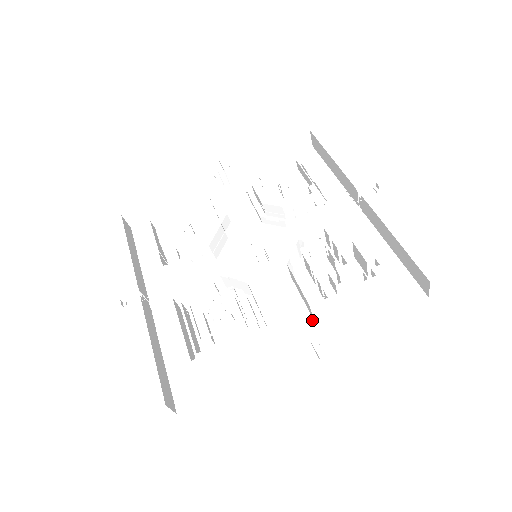
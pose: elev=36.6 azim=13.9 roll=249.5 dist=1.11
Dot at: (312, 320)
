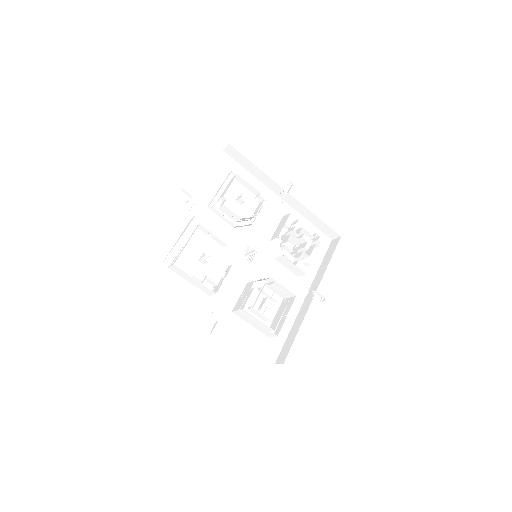
Dot at: (298, 278)
